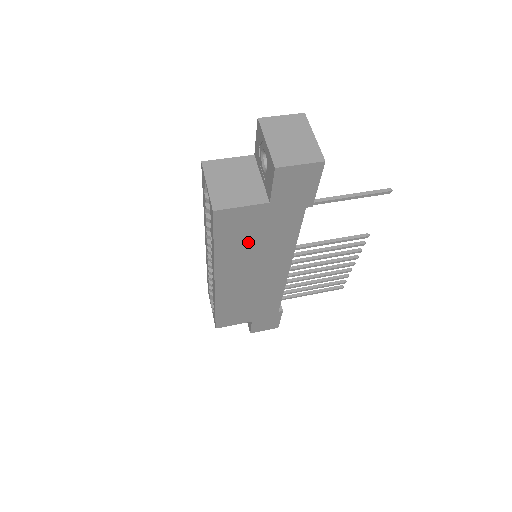
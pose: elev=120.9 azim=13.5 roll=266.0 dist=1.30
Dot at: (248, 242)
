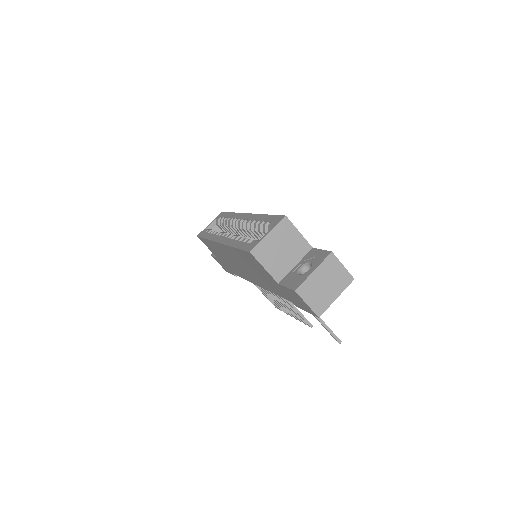
Dot at: (252, 267)
